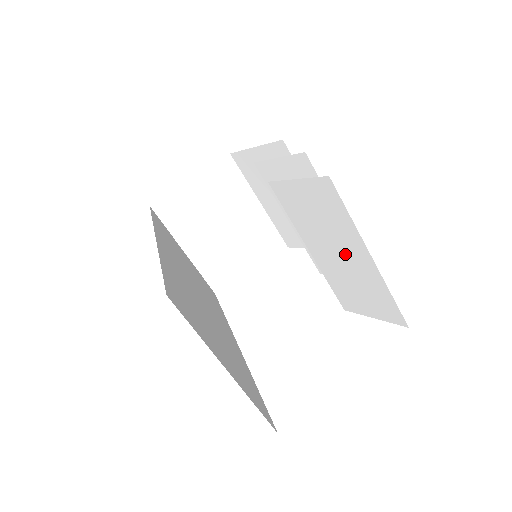
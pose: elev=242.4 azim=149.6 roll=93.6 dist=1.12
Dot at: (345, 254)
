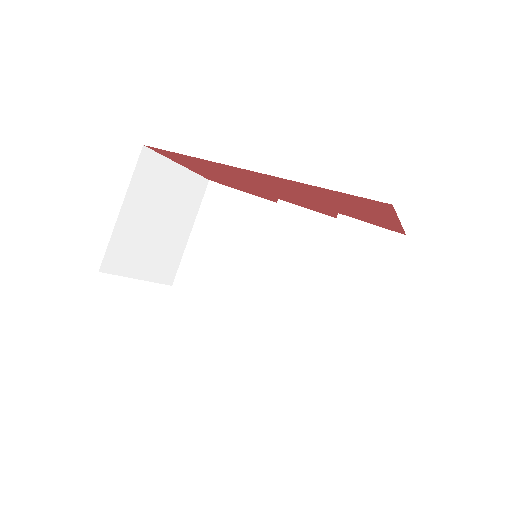
Dot at: (358, 290)
